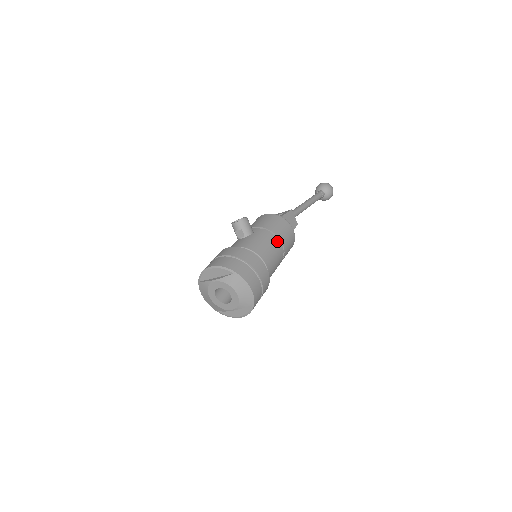
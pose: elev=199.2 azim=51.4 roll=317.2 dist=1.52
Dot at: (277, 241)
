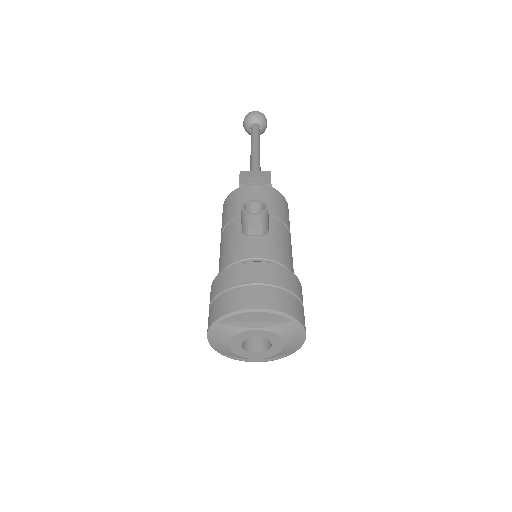
Dot at: occluded
